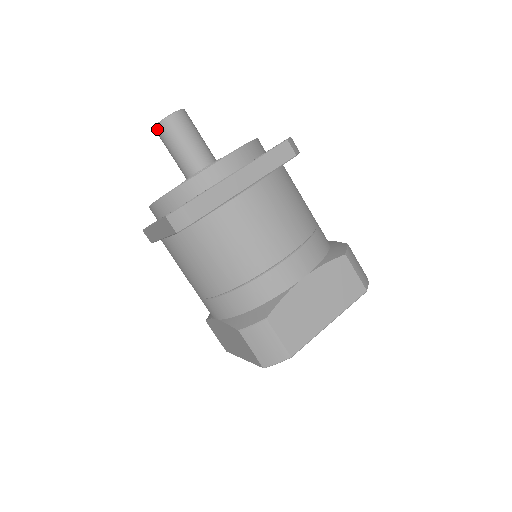
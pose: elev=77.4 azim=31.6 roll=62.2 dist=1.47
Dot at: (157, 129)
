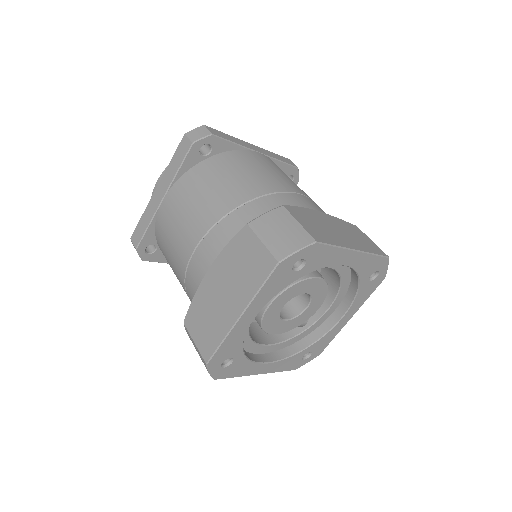
Dot at: occluded
